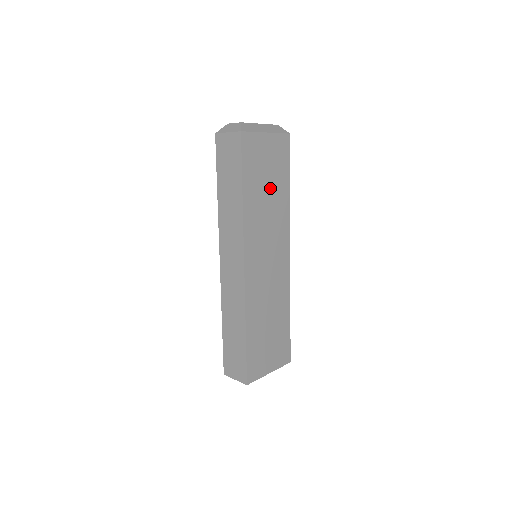
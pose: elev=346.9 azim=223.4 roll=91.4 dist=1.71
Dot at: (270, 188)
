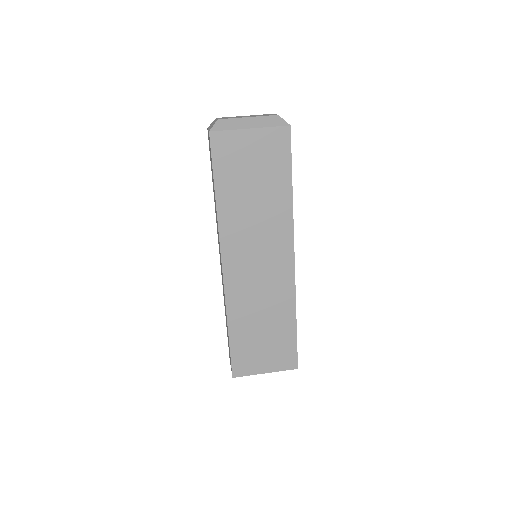
Dot at: (258, 189)
